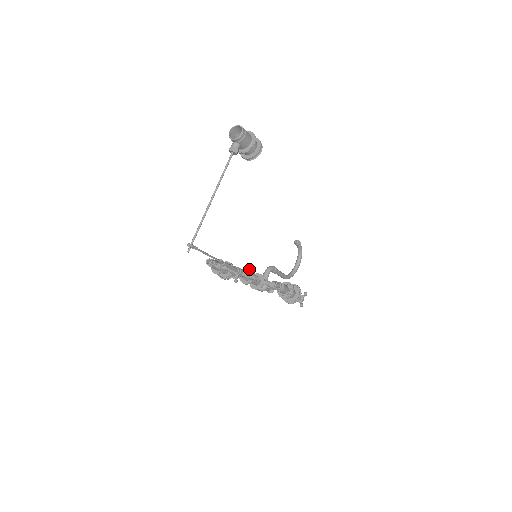
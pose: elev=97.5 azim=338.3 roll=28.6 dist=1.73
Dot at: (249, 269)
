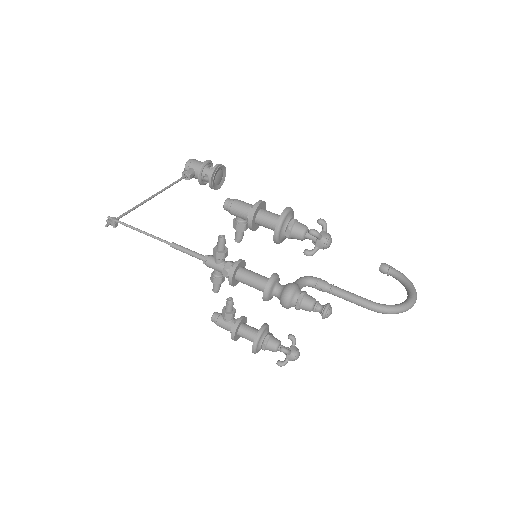
Dot at: occluded
